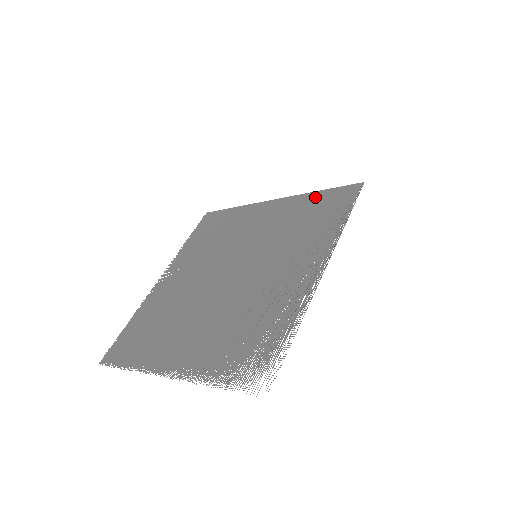
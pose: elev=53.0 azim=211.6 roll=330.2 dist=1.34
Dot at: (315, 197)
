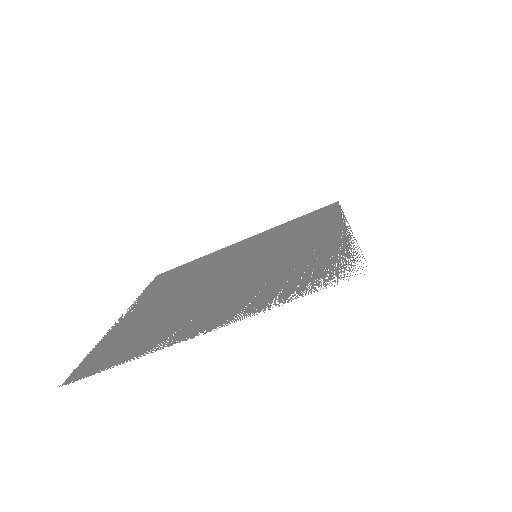
Dot at: (293, 221)
